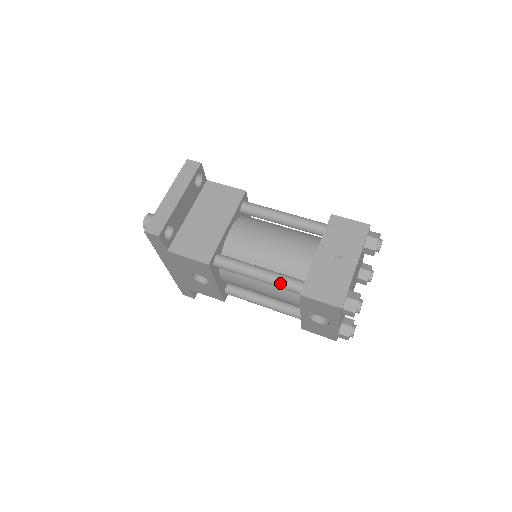
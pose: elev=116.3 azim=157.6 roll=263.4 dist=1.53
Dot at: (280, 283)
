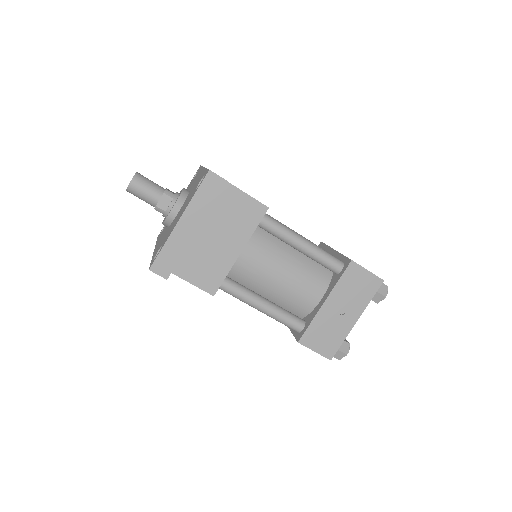
Dot at: (281, 322)
